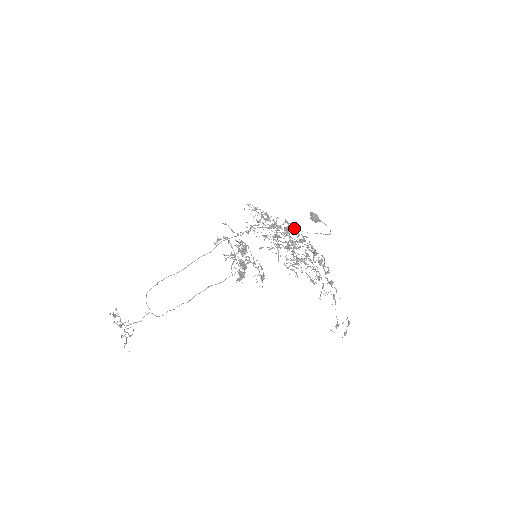
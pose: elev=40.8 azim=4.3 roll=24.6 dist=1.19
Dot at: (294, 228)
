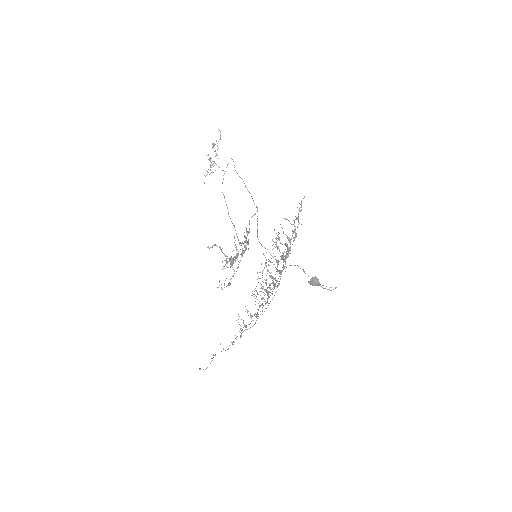
Dot at: (276, 282)
